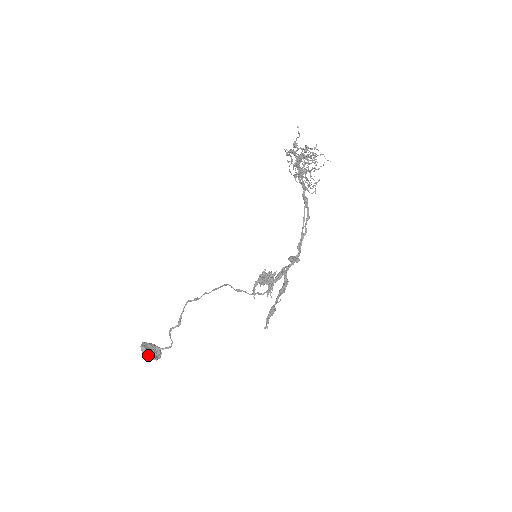
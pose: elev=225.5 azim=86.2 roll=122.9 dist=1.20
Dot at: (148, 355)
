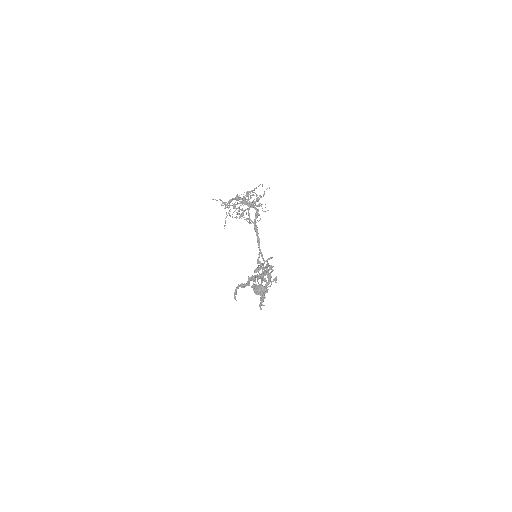
Dot at: (257, 293)
